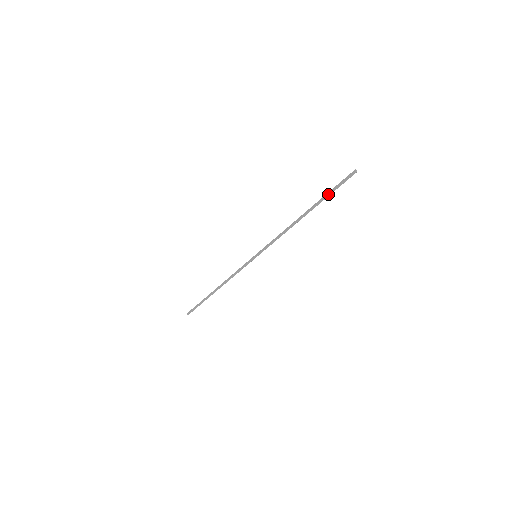
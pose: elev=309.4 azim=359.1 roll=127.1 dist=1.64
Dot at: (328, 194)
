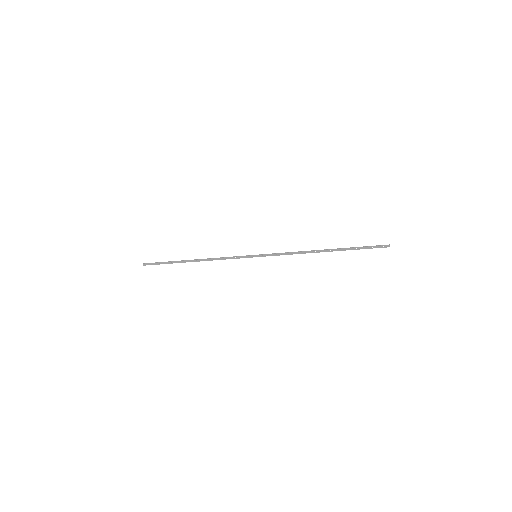
Dot at: occluded
